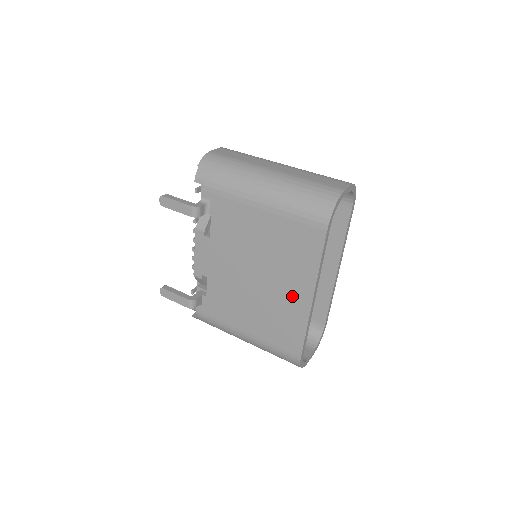
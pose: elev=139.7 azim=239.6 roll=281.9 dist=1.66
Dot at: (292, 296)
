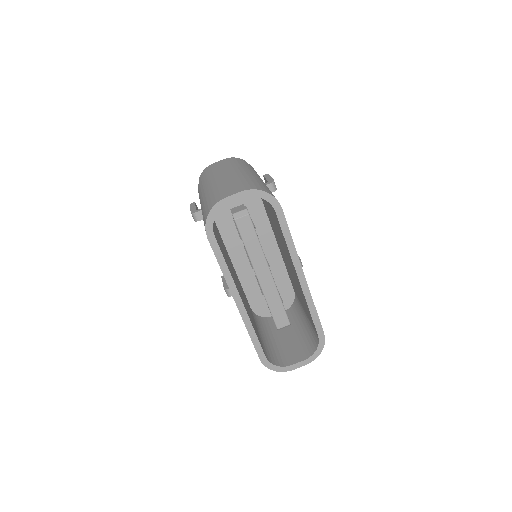
Dot at: occluded
